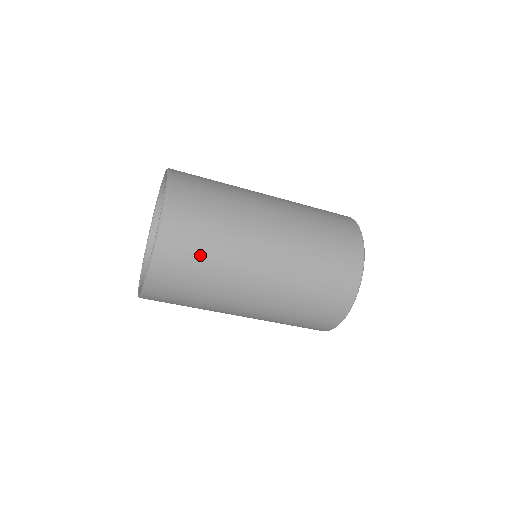
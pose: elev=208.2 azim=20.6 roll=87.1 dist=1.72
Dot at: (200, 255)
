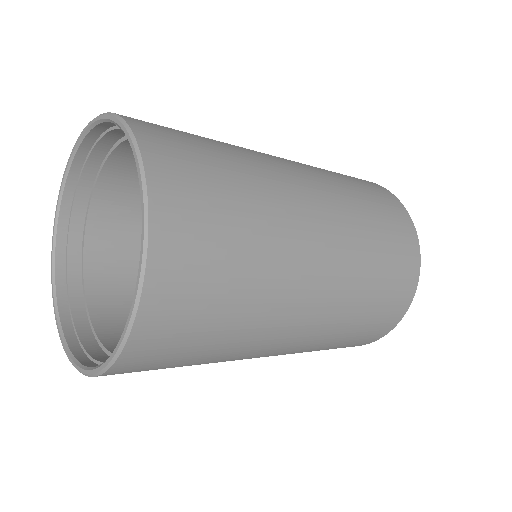
Dot at: (191, 356)
